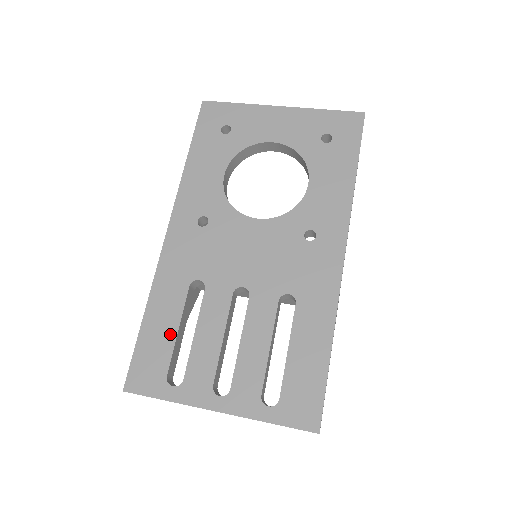
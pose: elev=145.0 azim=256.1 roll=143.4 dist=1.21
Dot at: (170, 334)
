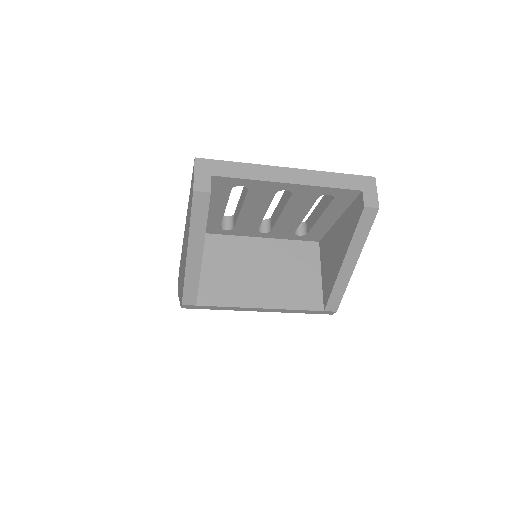
Dot at: occluded
